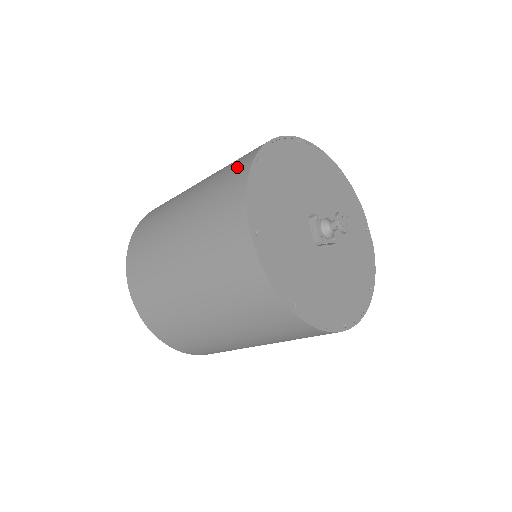
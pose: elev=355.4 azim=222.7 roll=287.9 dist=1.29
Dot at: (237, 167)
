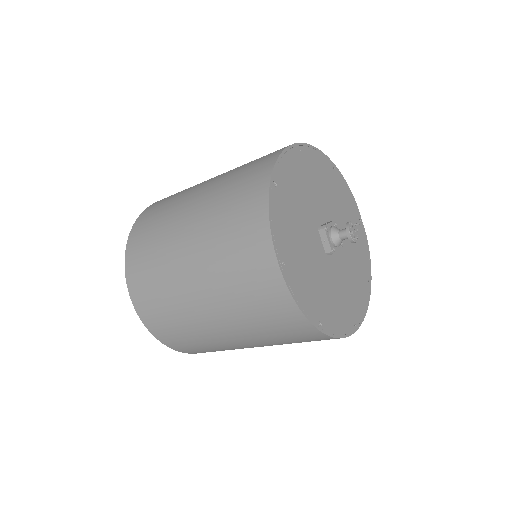
Dot at: (250, 189)
